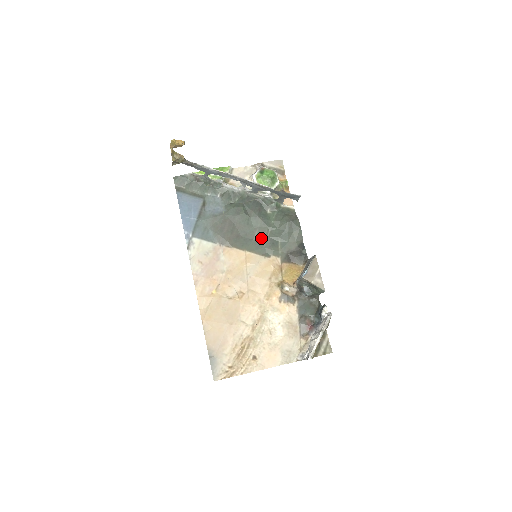
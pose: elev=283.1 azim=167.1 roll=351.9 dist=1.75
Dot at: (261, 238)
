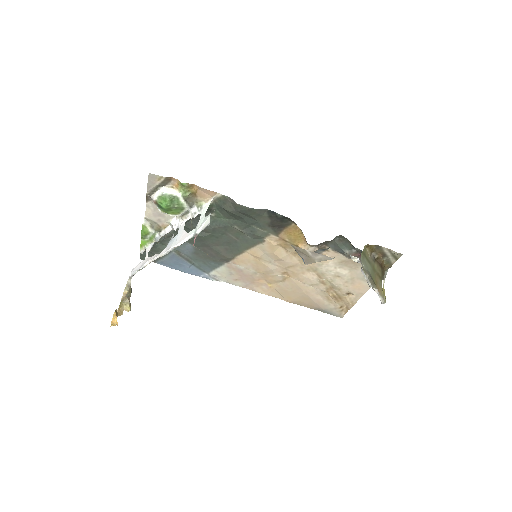
Dot at: (239, 235)
